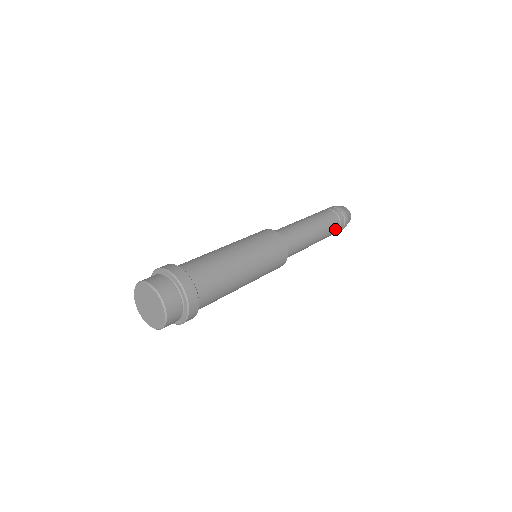
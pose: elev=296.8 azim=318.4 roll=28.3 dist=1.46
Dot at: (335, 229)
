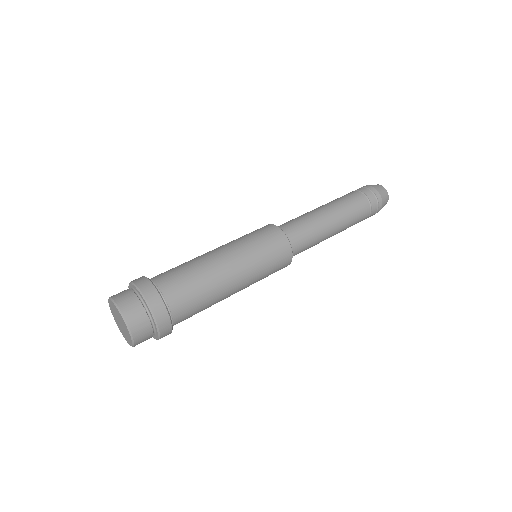
Dot at: (364, 216)
